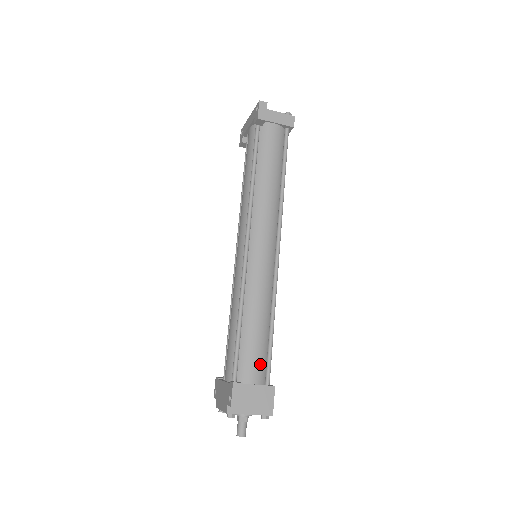
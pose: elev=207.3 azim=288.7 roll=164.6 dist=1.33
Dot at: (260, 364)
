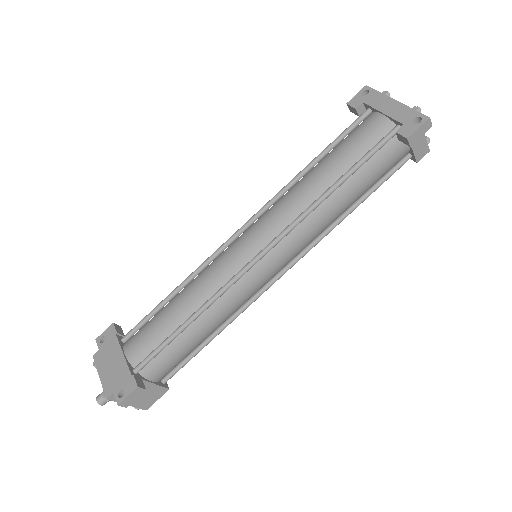
Dot at: (173, 366)
